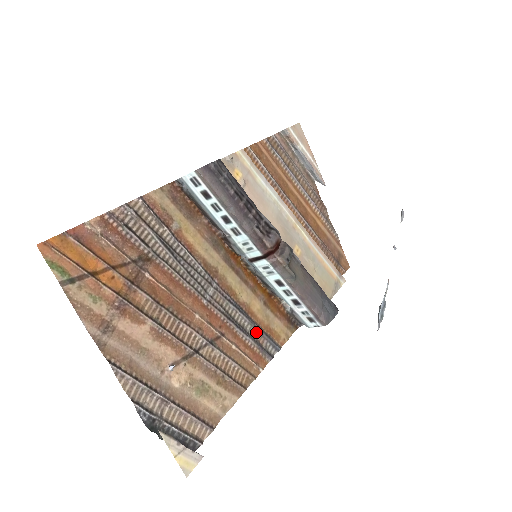
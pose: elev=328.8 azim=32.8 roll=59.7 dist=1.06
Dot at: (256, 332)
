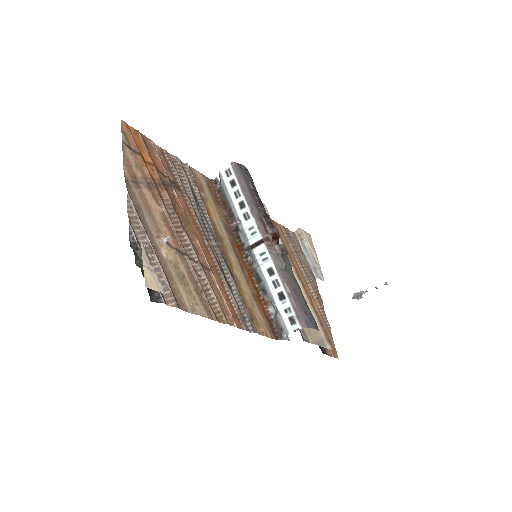
Dot at: (240, 301)
